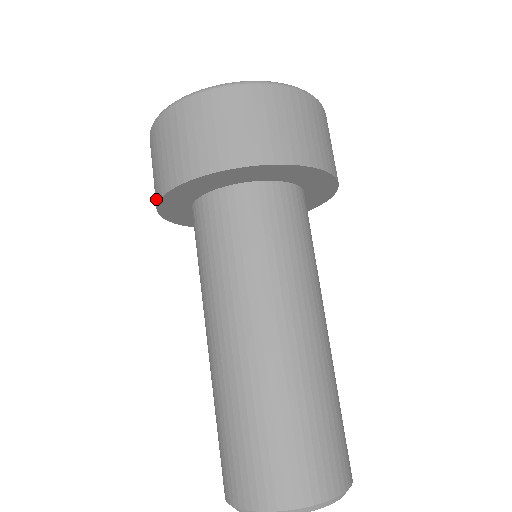
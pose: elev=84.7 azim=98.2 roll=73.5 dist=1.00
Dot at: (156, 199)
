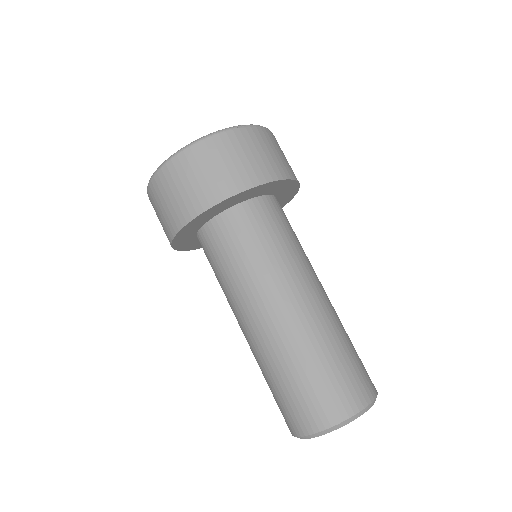
Dot at: (170, 244)
